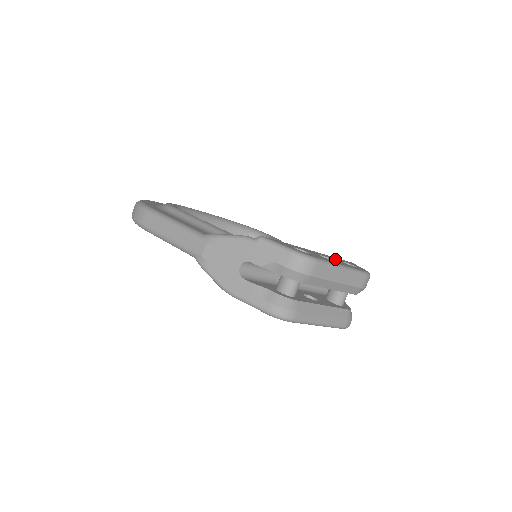
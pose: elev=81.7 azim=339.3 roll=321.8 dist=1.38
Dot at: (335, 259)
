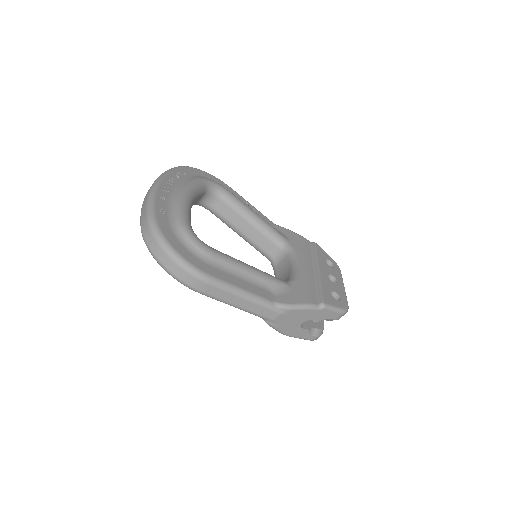
Dot at: (327, 267)
